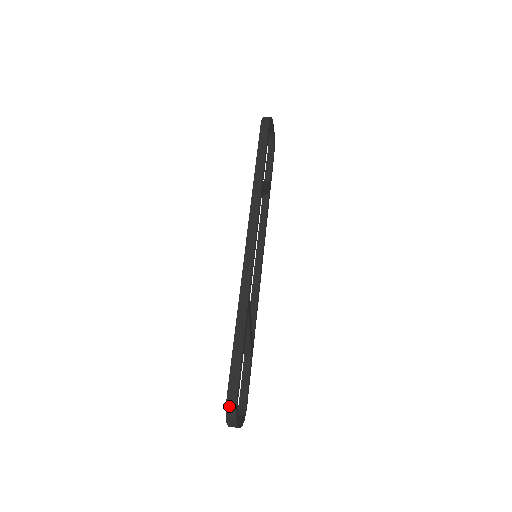
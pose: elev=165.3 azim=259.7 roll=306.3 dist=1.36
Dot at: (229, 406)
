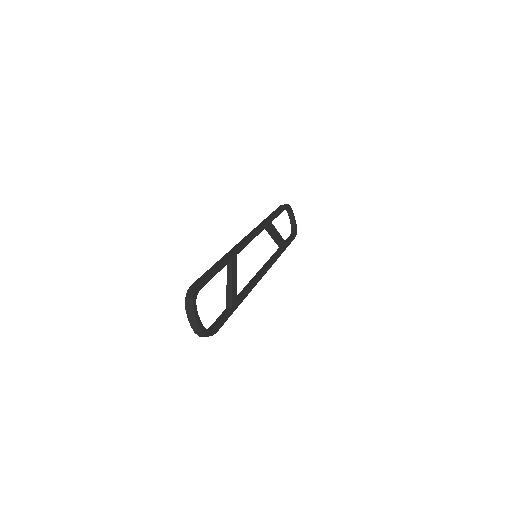
Dot at: (190, 289)
